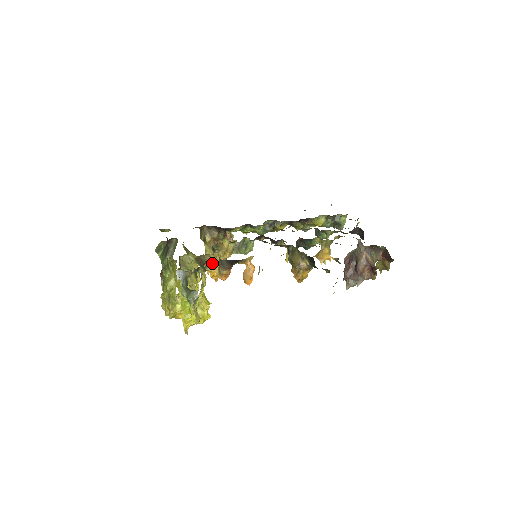
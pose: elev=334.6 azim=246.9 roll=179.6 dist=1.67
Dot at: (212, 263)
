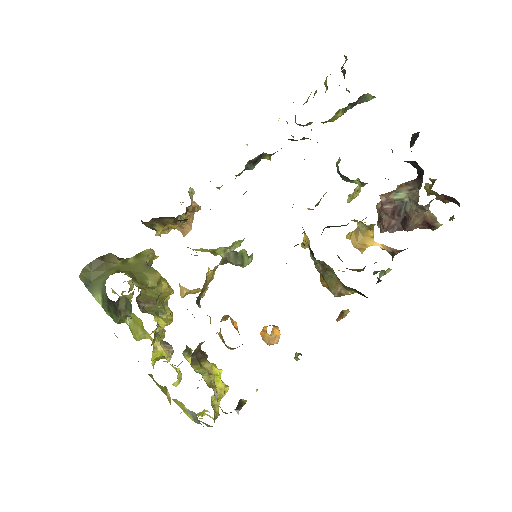
Dot at: (192, 290)
